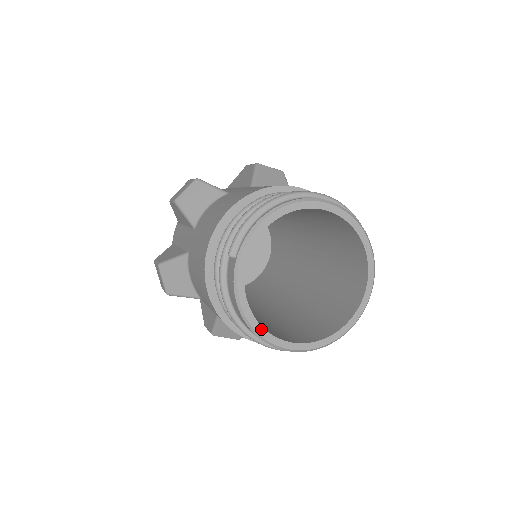
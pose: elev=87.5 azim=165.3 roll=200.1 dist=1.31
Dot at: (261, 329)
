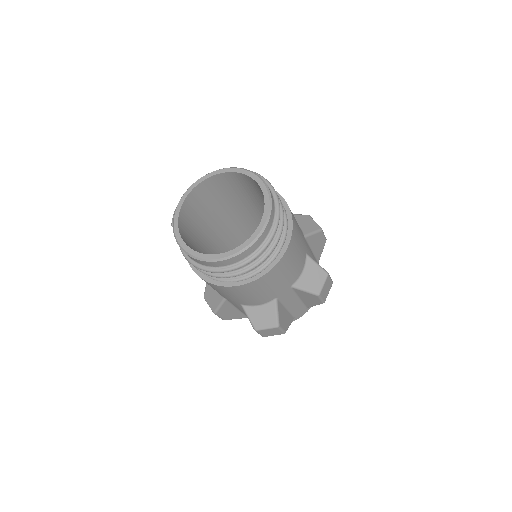
Dot at: (197, 254)
